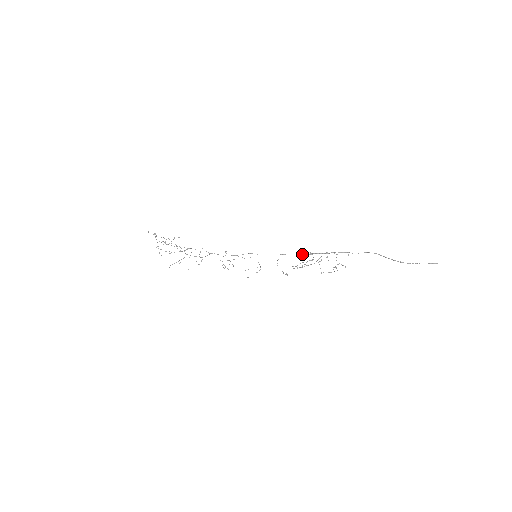
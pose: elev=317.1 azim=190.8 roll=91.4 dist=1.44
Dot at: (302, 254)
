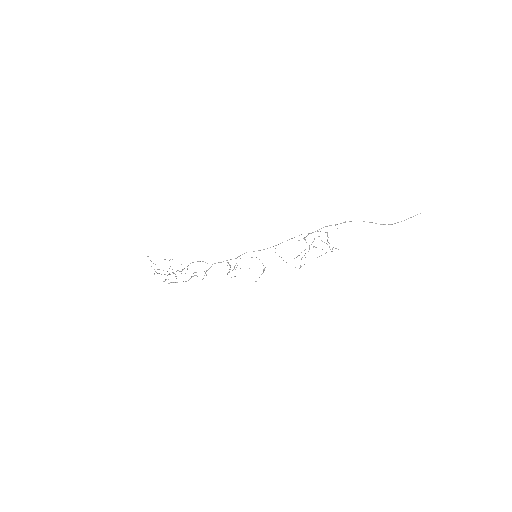
Dot at: occluded
